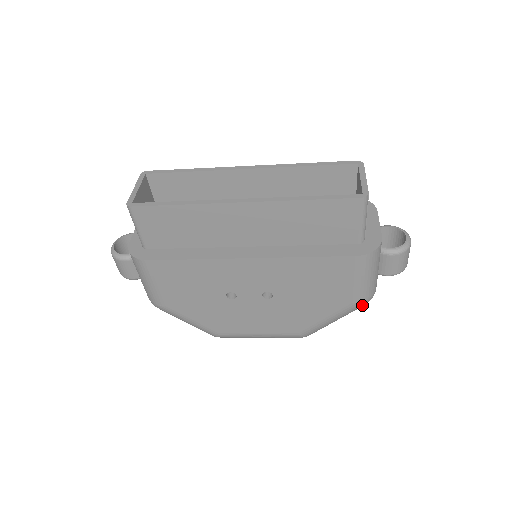
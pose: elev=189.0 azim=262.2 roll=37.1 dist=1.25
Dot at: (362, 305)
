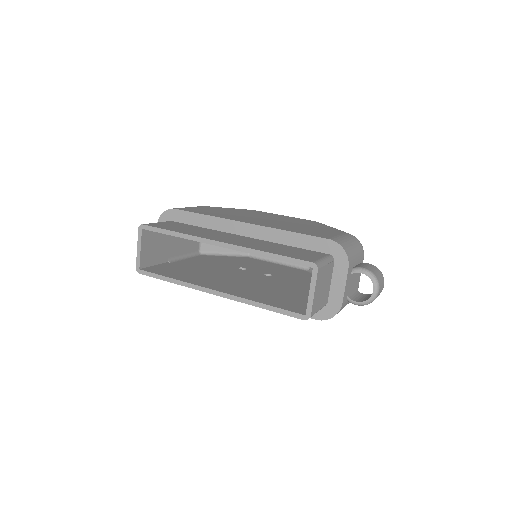
Dot at: occluded
